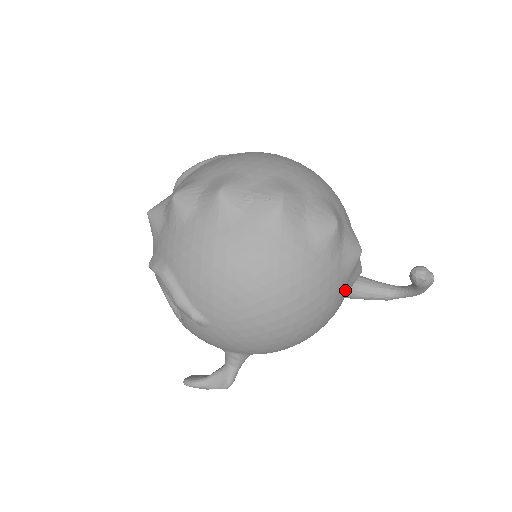
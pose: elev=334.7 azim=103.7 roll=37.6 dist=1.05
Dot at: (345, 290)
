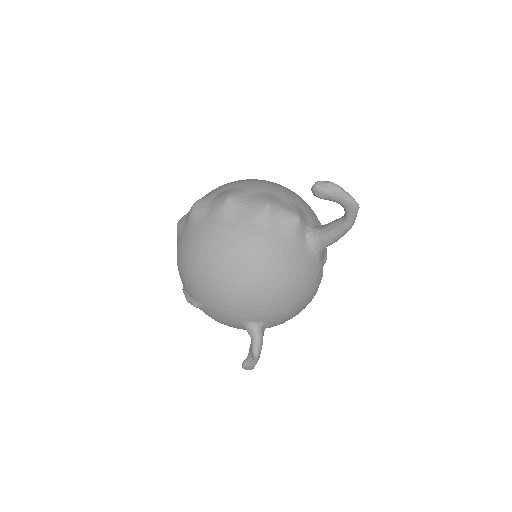
Dot at: (272, 236)
